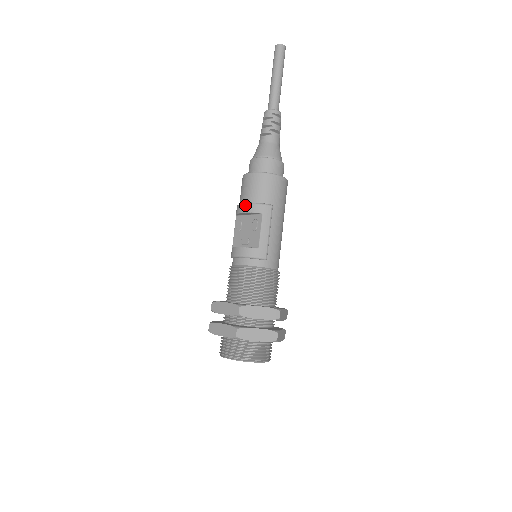
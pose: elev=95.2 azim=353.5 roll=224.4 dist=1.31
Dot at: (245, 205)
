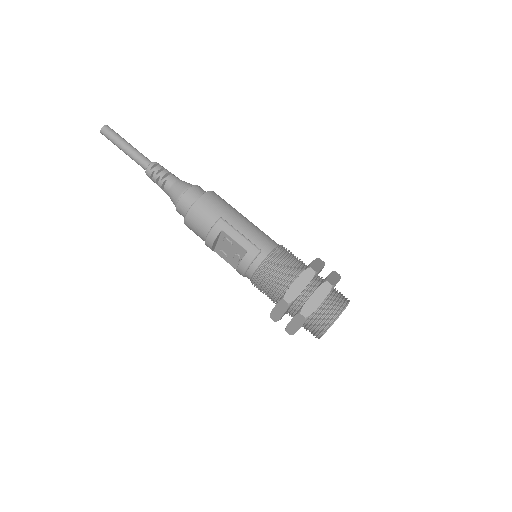
Dot at: (207, 239)
